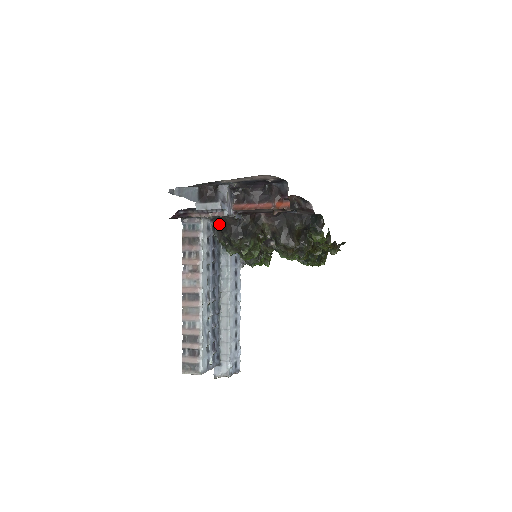
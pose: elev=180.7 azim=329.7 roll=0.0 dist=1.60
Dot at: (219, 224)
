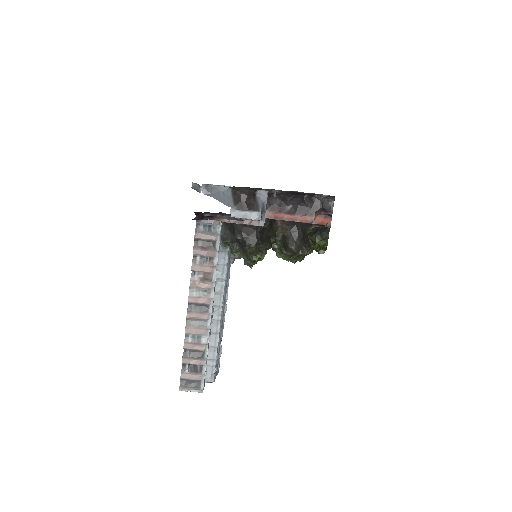
Dot at: occluded
